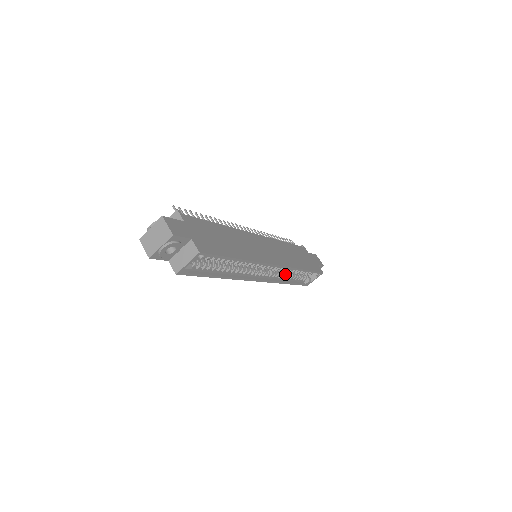
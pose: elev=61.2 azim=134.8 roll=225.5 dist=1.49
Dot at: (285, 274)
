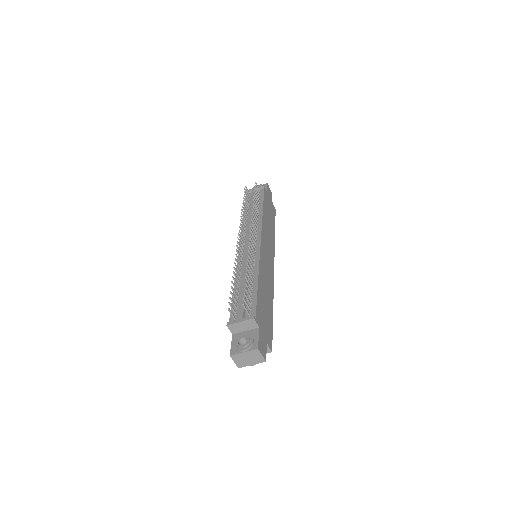
Dot at: occluded
